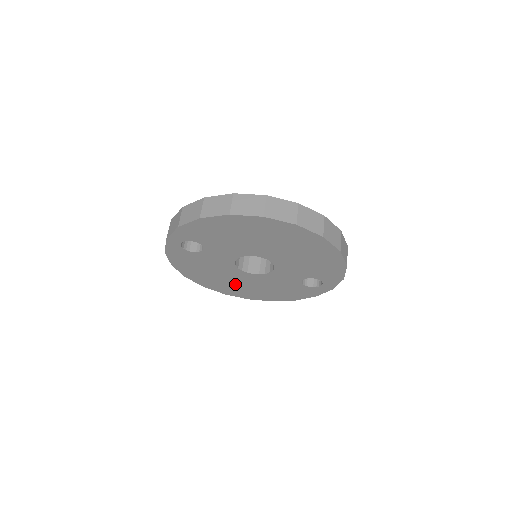
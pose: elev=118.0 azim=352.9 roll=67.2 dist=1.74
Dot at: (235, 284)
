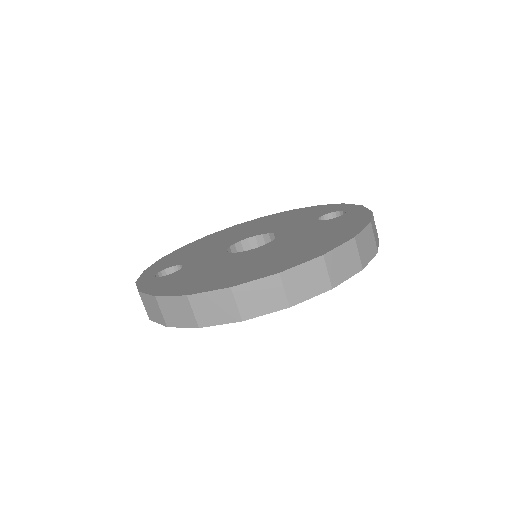
Dot at: occluded
